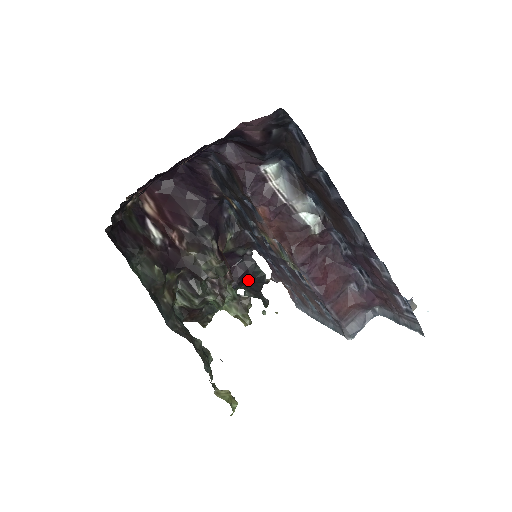
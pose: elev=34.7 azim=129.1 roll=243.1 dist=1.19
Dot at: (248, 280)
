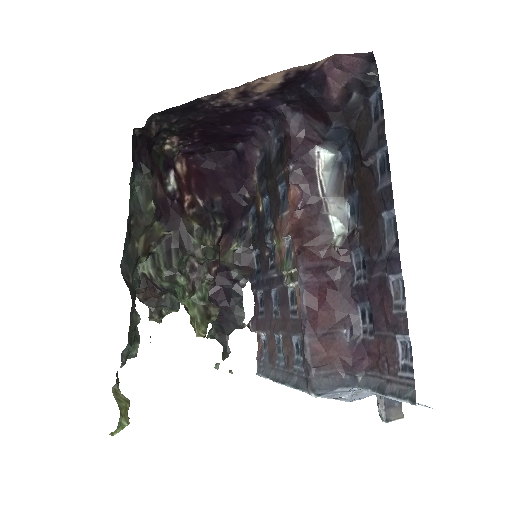
Dot at: (224, 312)
